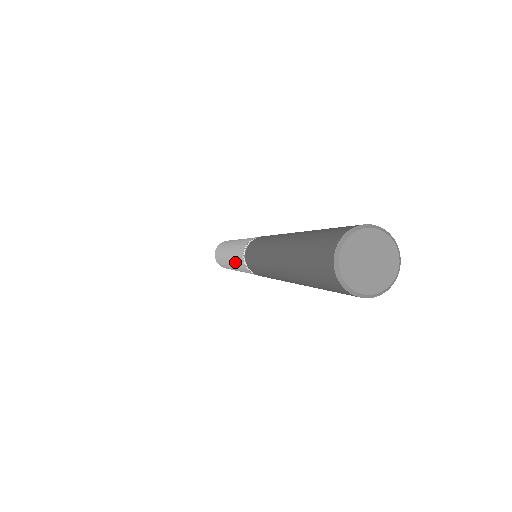
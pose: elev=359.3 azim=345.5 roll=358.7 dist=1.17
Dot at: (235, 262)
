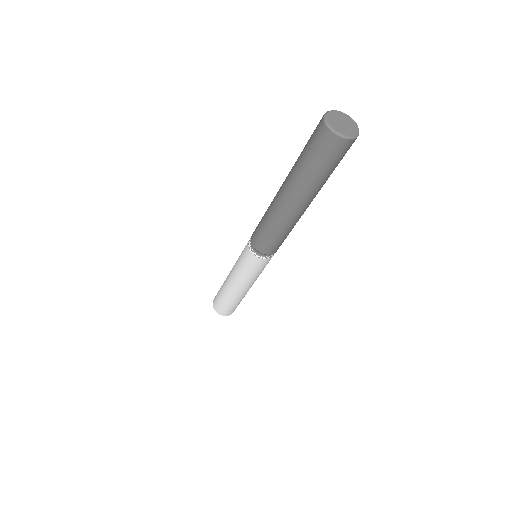
Dot at: (242, 270)
